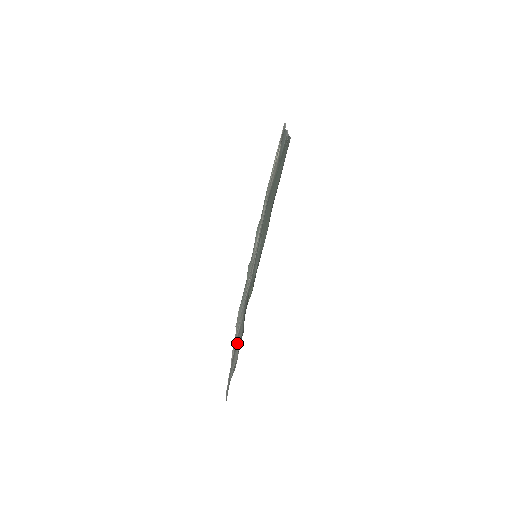
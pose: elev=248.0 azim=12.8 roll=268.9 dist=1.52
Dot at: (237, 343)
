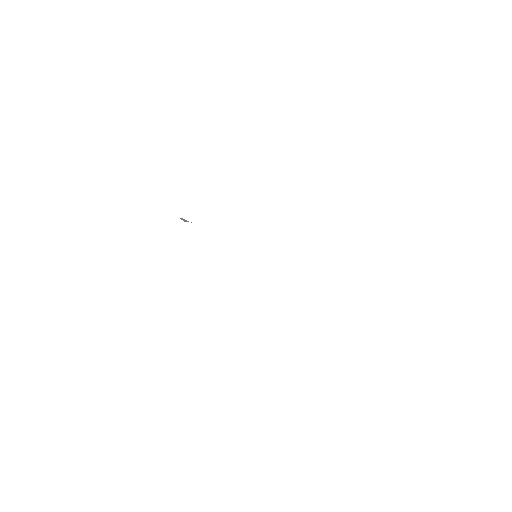
Dot at: occluded
